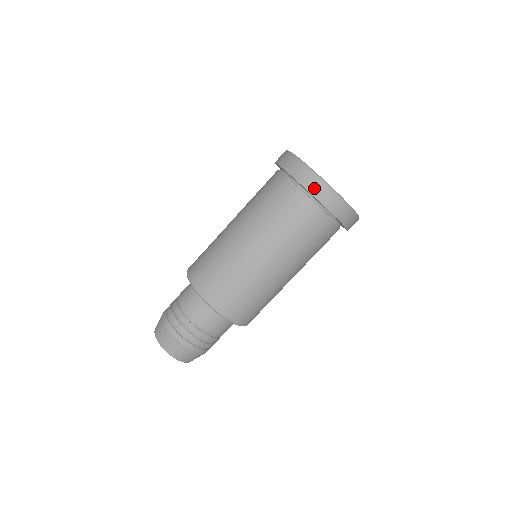
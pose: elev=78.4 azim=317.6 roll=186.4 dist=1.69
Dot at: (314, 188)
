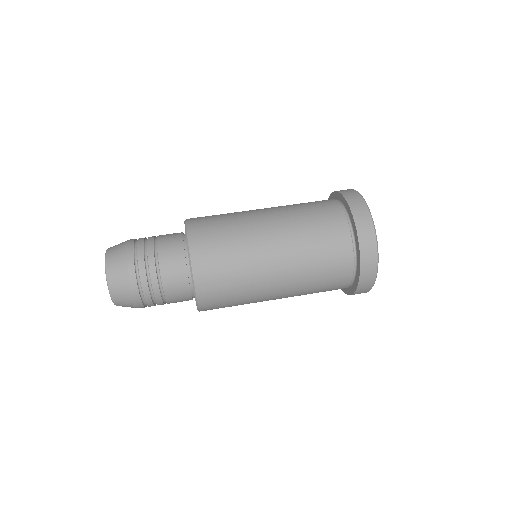
Dot at: (356, 206)
